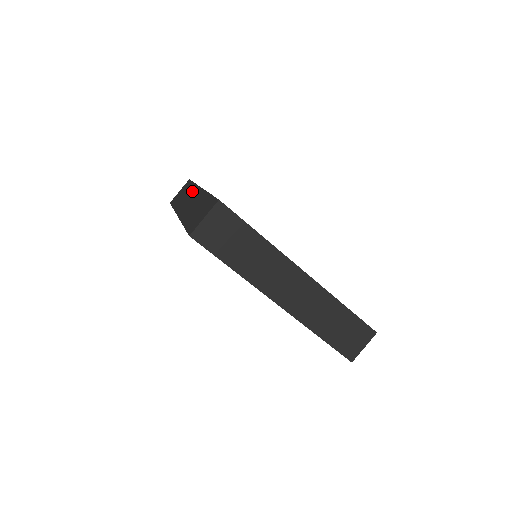
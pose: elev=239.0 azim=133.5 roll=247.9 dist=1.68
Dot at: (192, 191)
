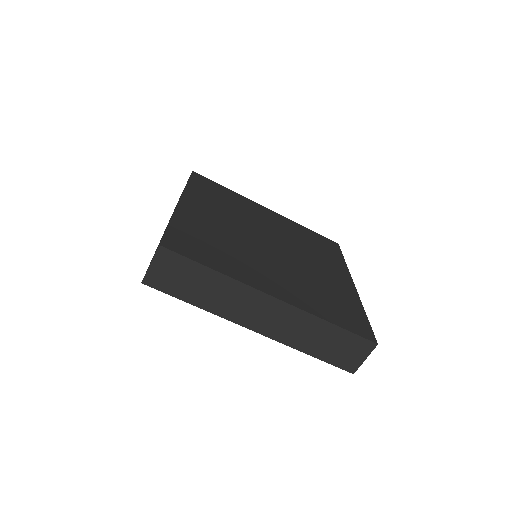
Dot at: (179, 199)
